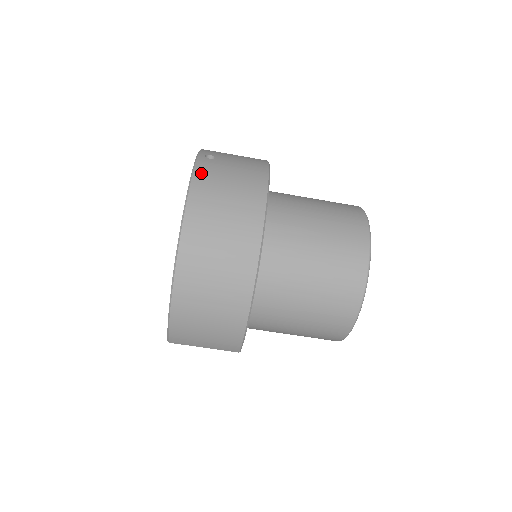
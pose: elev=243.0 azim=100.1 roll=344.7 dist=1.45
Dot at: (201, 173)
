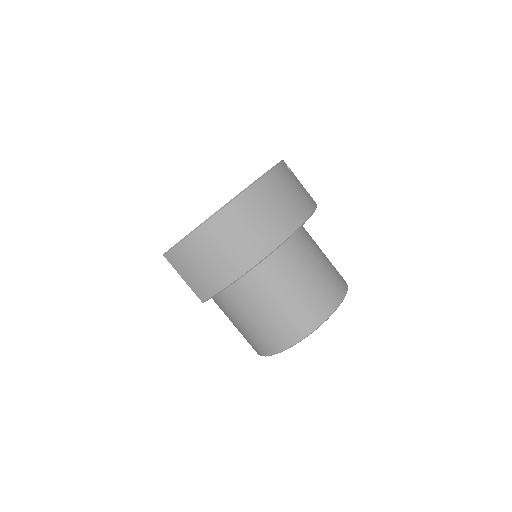
Dot at: (280, 171)
